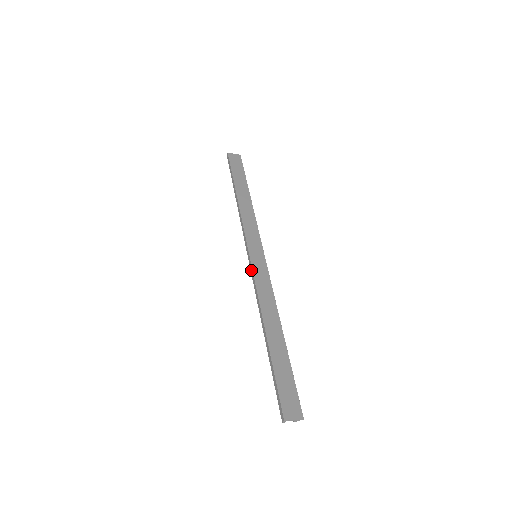
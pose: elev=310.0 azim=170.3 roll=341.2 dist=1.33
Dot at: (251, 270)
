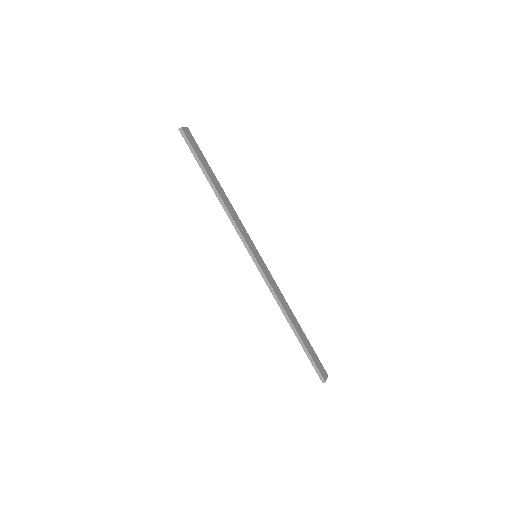
Dot at: (261, 272)
